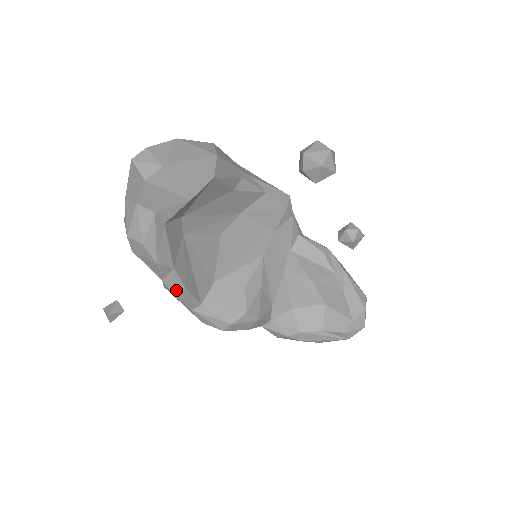
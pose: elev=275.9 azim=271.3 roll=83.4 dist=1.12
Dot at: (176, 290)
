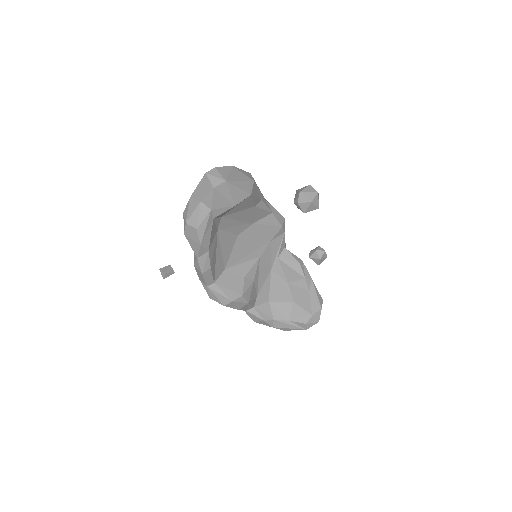
Dot at: (204, 267)
